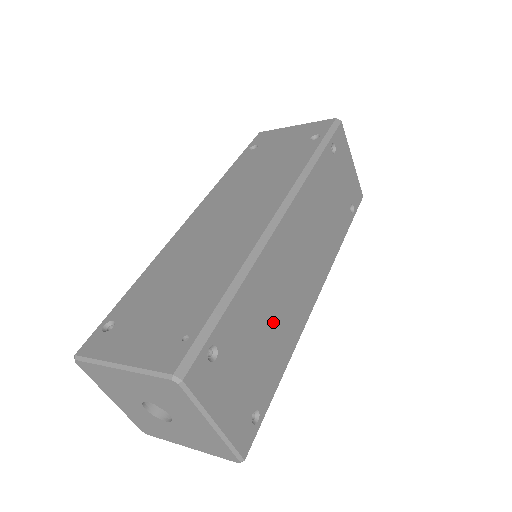
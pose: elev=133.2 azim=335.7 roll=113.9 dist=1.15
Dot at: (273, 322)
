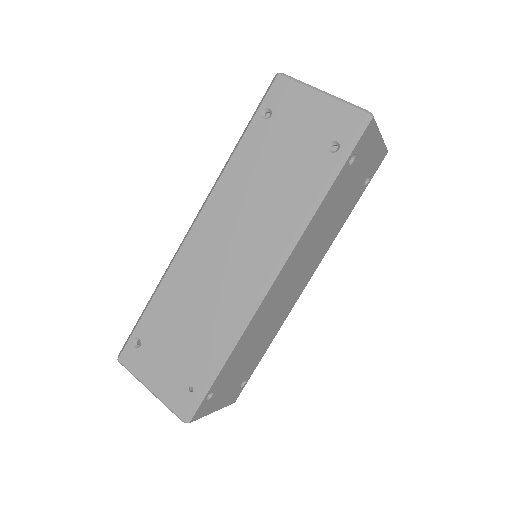
Dot at: (260, 339)
